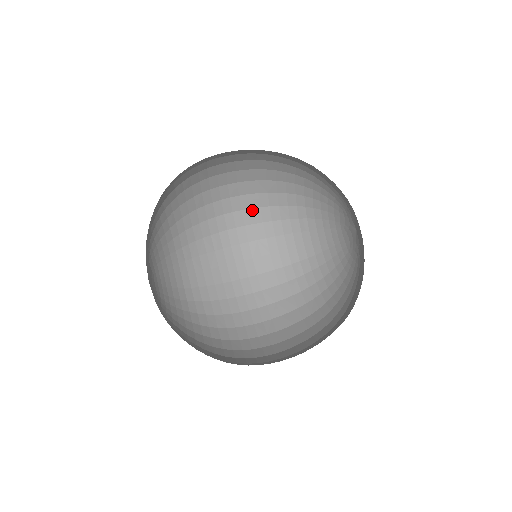
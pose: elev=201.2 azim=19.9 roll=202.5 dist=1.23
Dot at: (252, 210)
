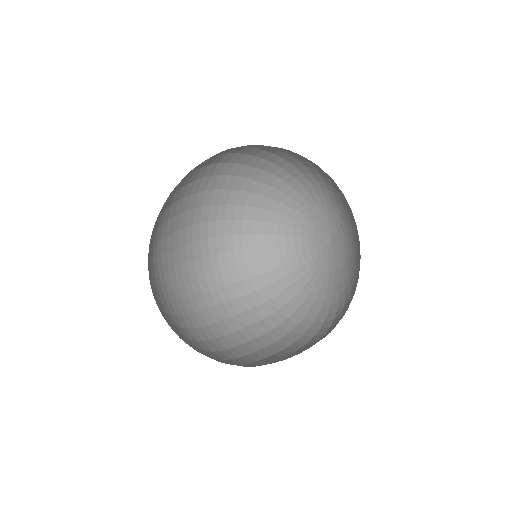
Dot at: (236, 164)
